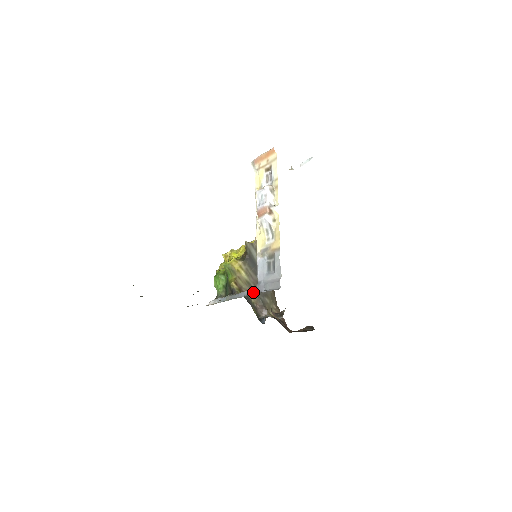
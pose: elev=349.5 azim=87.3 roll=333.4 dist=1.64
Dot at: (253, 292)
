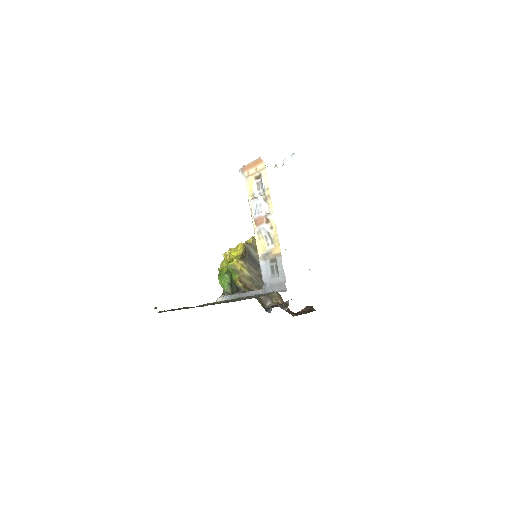
Dot at: (260, 292)
